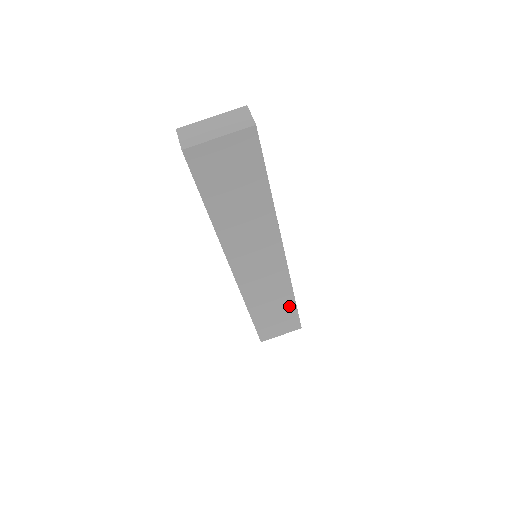
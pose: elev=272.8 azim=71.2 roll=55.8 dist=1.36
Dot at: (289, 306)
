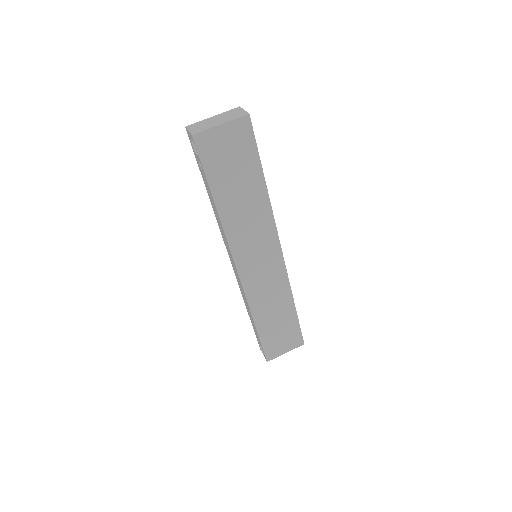
Dot at: (290, 314)
